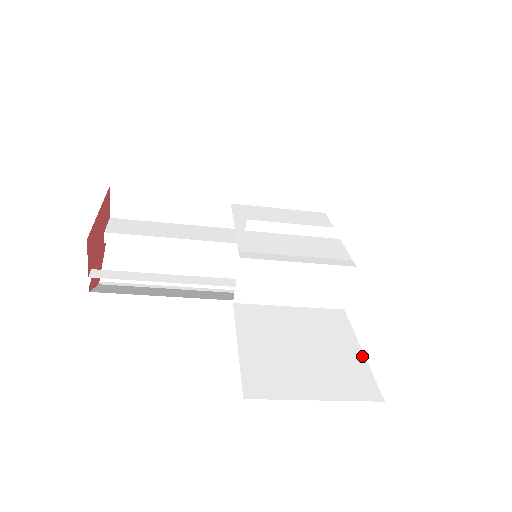
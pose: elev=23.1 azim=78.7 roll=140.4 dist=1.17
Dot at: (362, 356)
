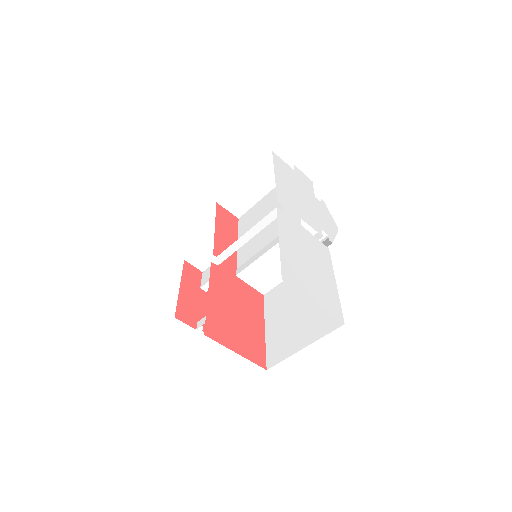
Dot at: occluded
